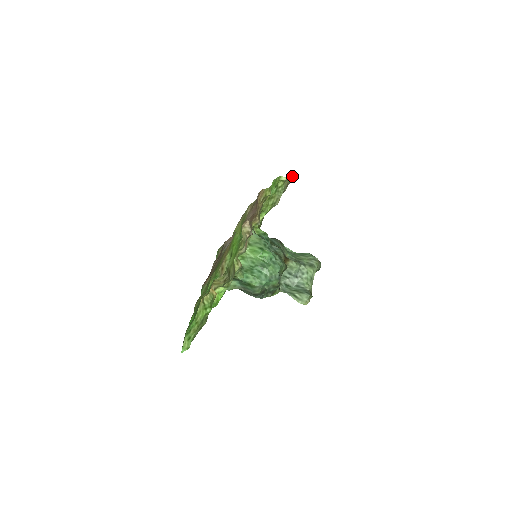
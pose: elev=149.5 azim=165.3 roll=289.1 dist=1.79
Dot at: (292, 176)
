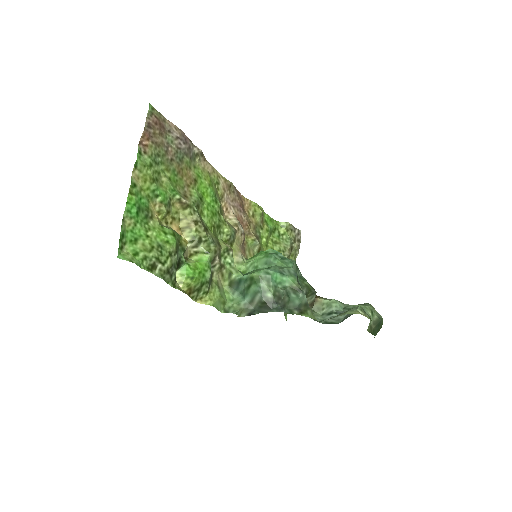
Dot at: (298, 234)
